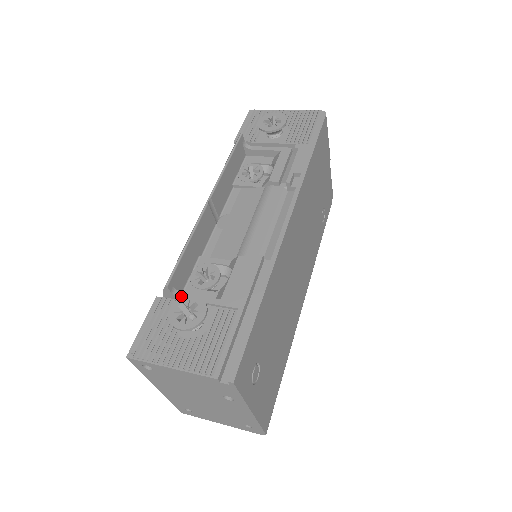
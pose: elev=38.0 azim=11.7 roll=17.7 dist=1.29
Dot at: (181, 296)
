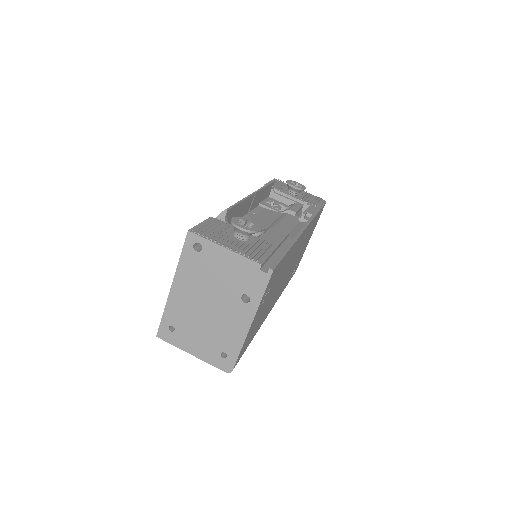
Dot at: occluded
